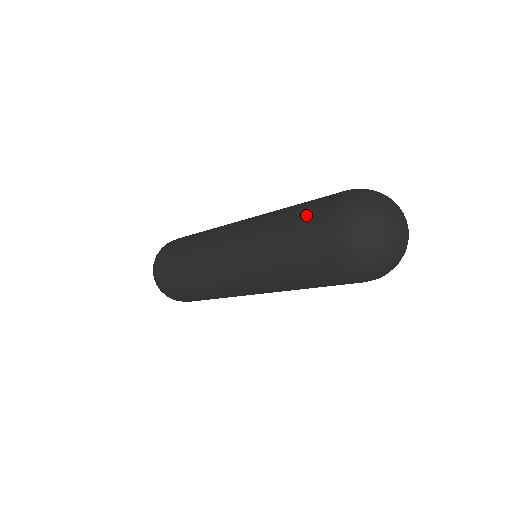
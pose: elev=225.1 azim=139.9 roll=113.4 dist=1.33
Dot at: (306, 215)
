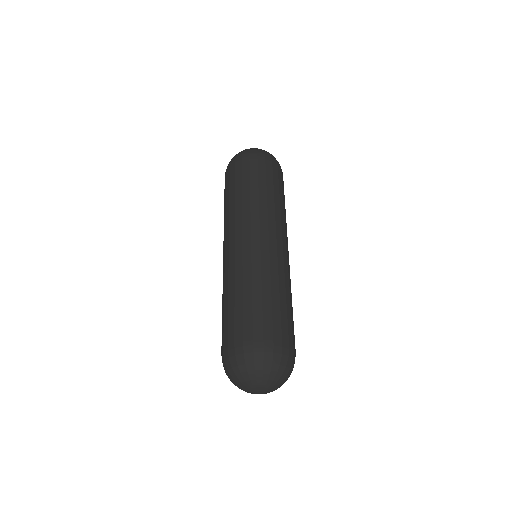
Dot at: occluded
